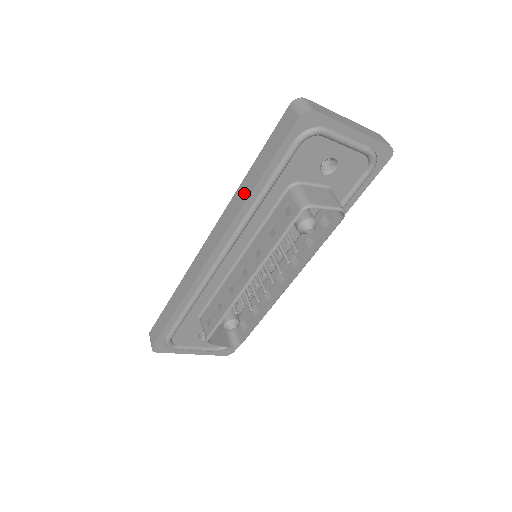
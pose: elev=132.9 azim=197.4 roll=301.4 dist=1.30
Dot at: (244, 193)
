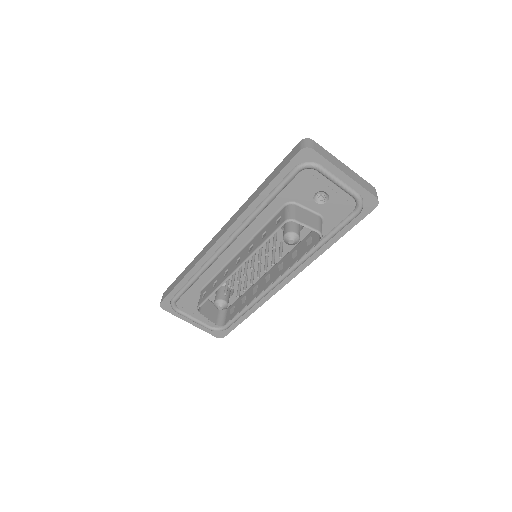
Dot at: (252, 198)
